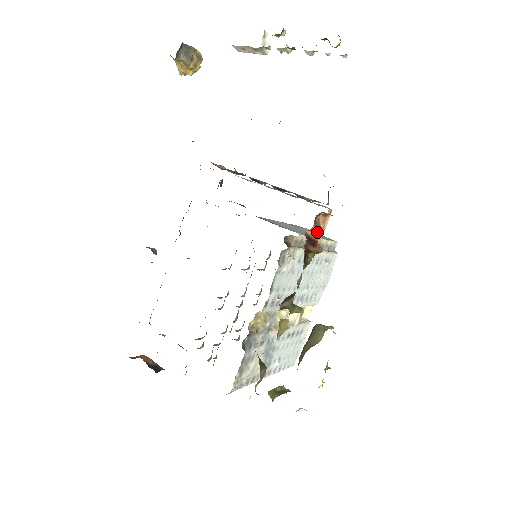
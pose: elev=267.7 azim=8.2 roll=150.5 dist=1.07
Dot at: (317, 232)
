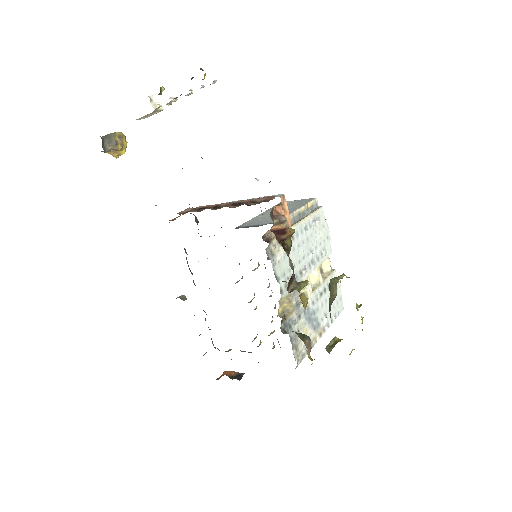
Dot at: (280, 222)
